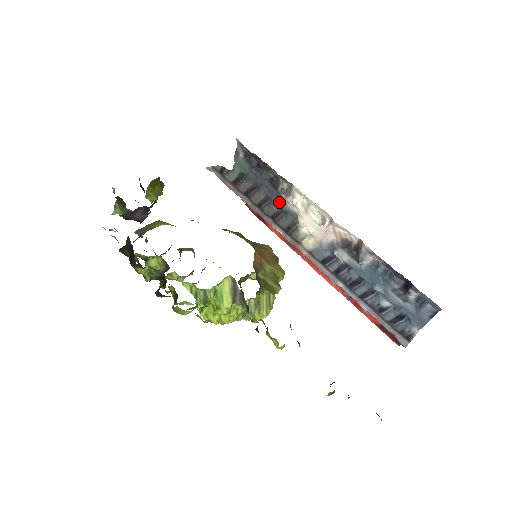
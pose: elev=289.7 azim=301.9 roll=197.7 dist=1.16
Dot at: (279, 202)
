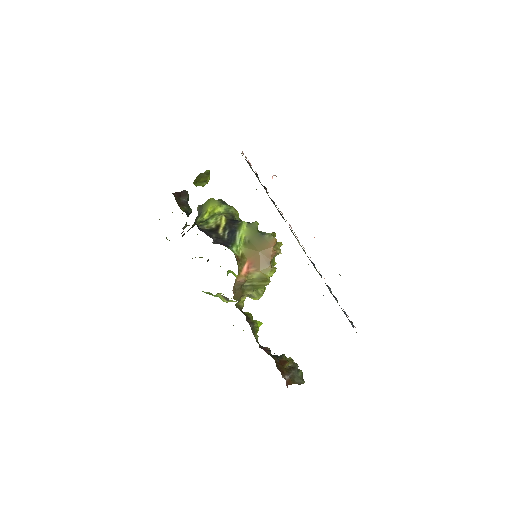
Dot at: occluded
